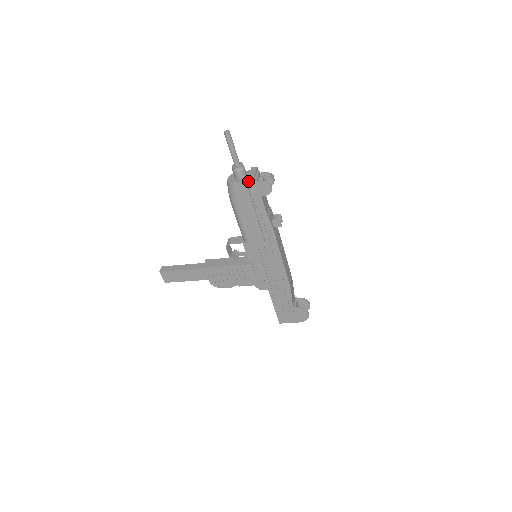
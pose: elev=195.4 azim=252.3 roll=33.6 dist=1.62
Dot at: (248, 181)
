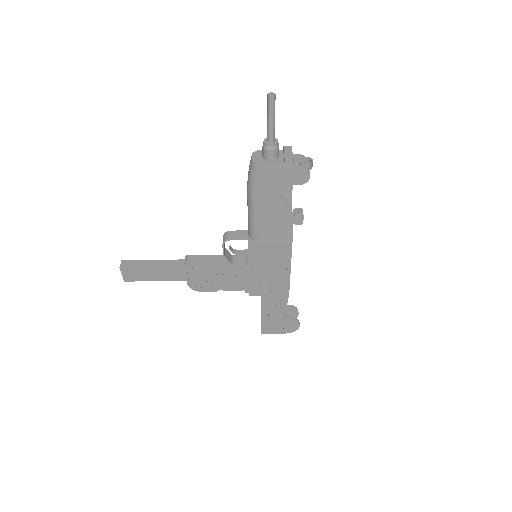
Dot at: (283, 164)
